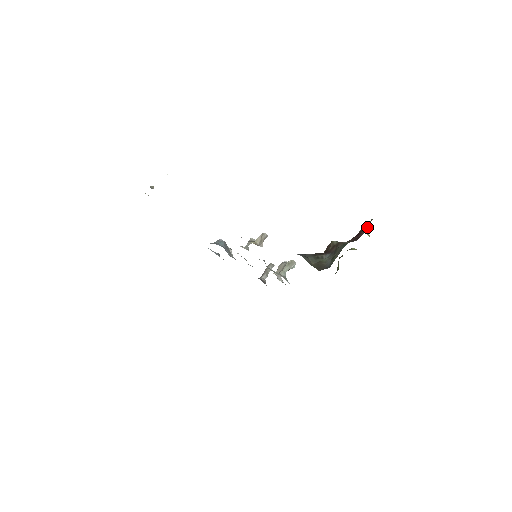
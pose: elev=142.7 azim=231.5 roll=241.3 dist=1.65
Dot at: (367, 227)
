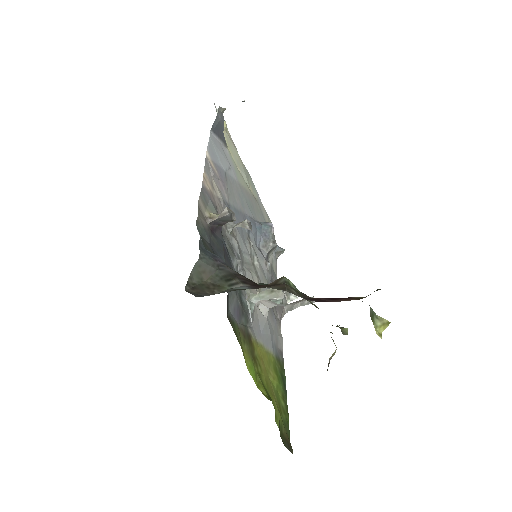
Dot at: (360, 297)
